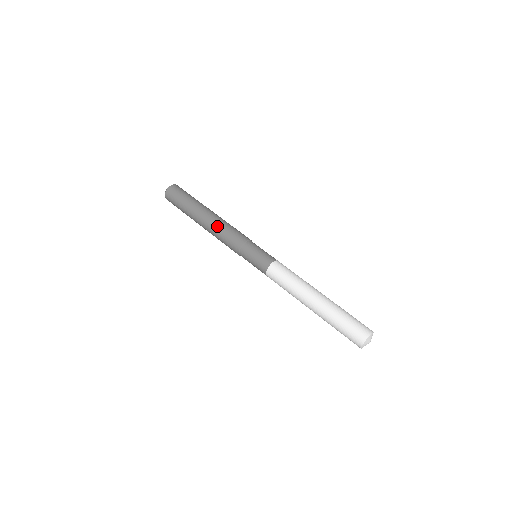
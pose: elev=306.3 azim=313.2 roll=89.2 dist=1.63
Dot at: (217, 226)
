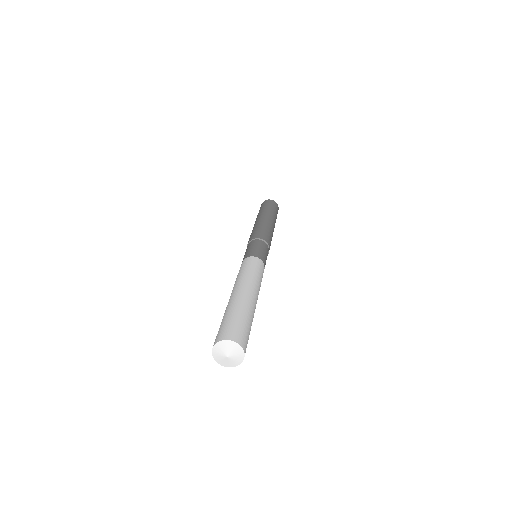
Dot at: (261, 224)
